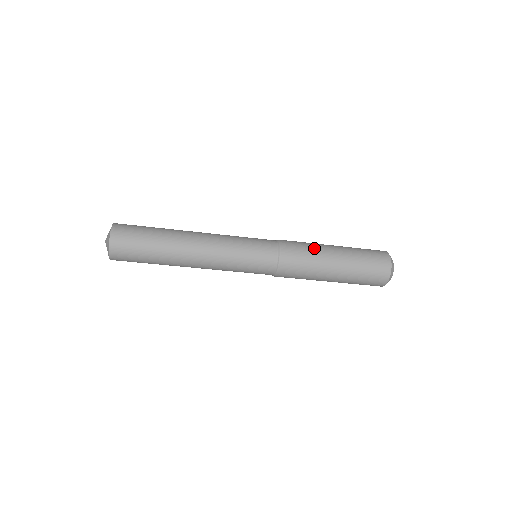
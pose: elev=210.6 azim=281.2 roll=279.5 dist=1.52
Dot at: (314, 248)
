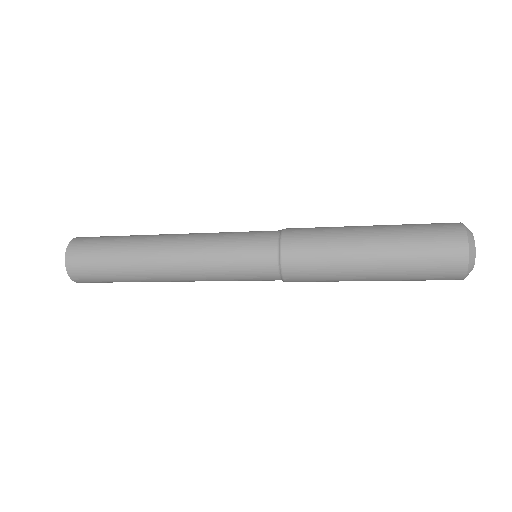
Dot at: (334, 257)
